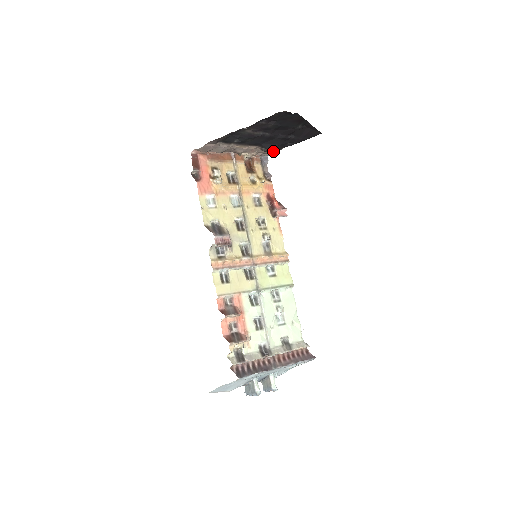
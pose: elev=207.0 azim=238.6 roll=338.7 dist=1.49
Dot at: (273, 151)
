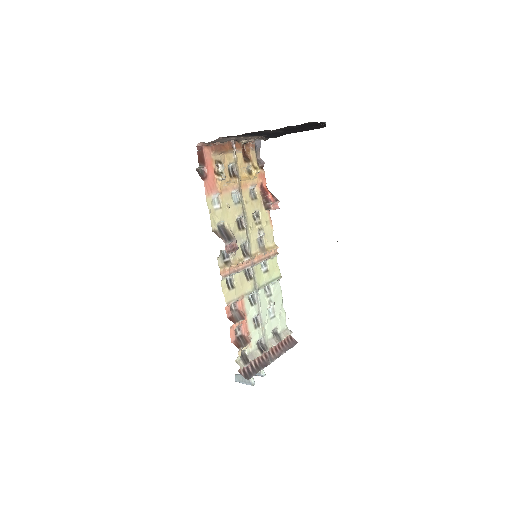
Dot at: occluded
